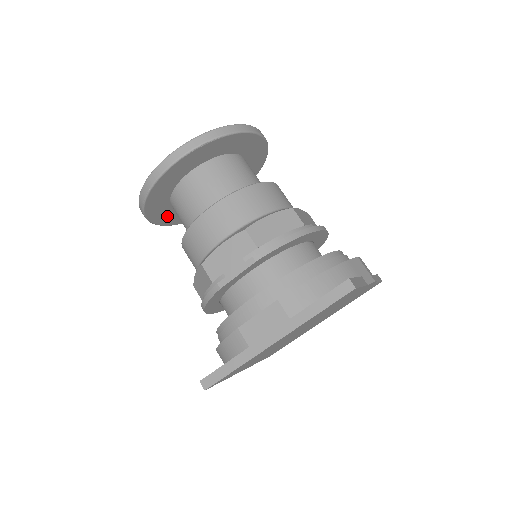
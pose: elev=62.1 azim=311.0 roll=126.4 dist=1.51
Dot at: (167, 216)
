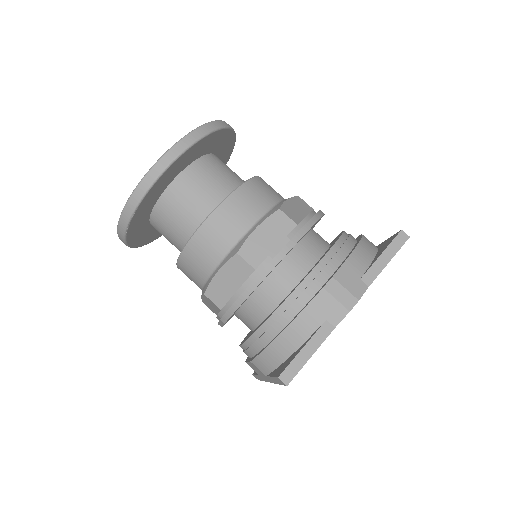
Dot at: occluded
